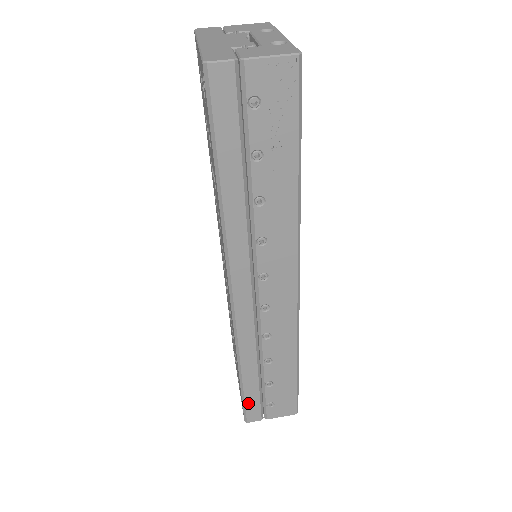
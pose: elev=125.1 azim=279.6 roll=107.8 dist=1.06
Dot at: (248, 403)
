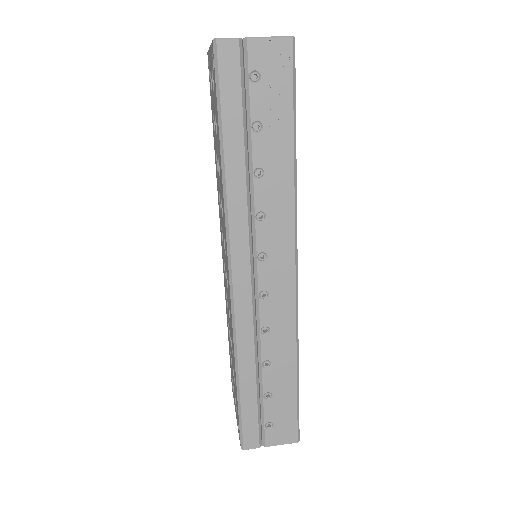
Dot at: (245, 421)
